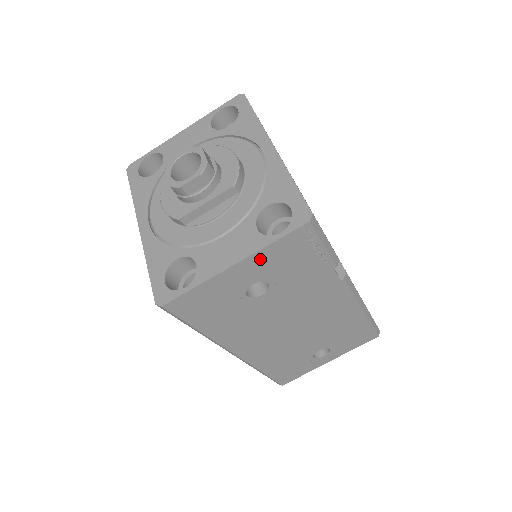
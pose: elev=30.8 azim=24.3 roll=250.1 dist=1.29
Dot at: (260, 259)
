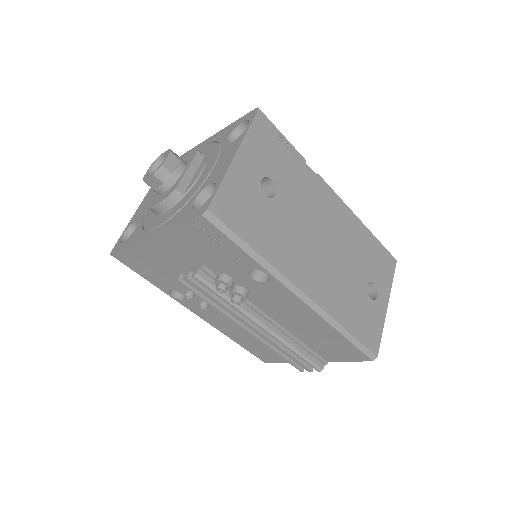
Dot at: (250, 148)
